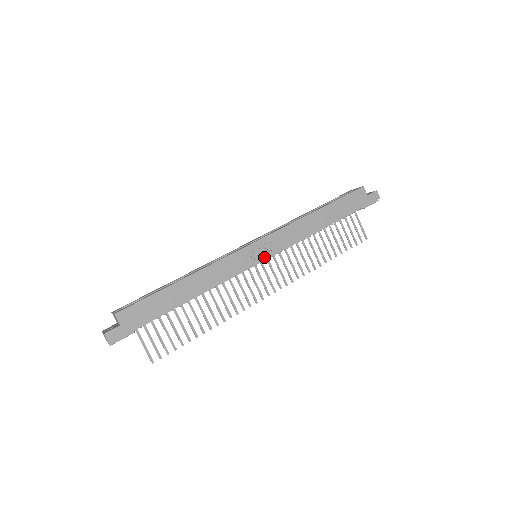
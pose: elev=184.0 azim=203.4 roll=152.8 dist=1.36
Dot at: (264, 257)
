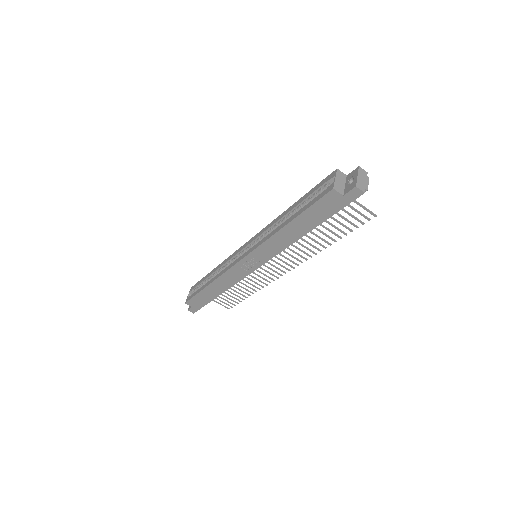
Dot at: (256, 266)
